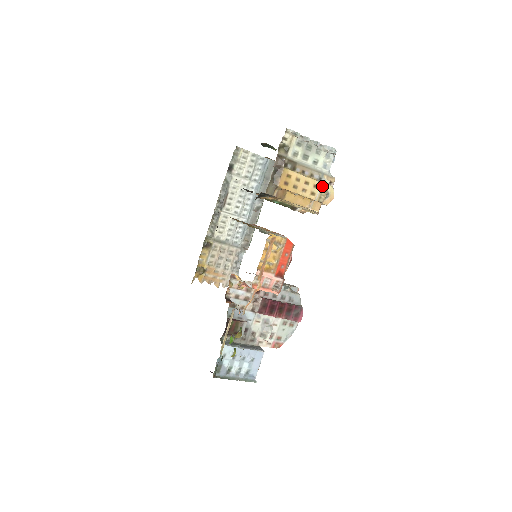
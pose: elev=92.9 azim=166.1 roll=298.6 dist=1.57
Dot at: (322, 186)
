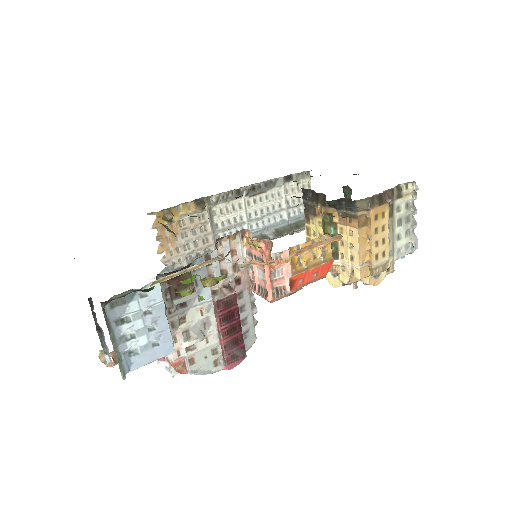
Dot at: (386, 261)
